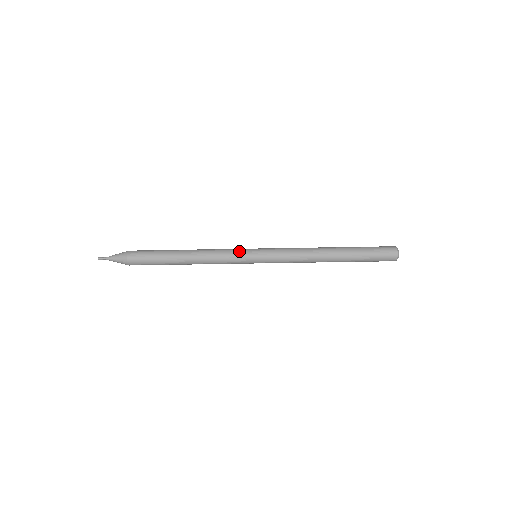
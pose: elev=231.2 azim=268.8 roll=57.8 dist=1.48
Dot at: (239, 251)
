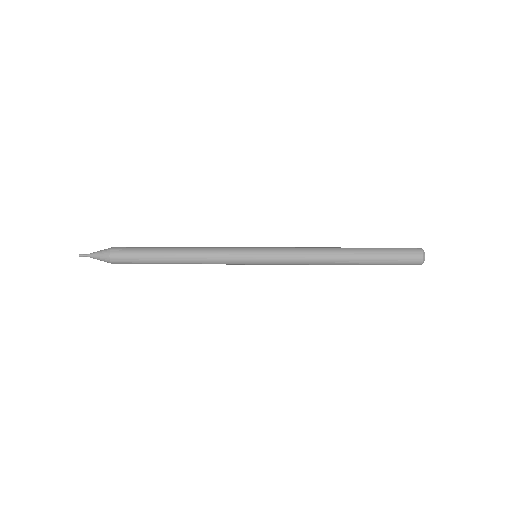
Dot at: (236, 254)
